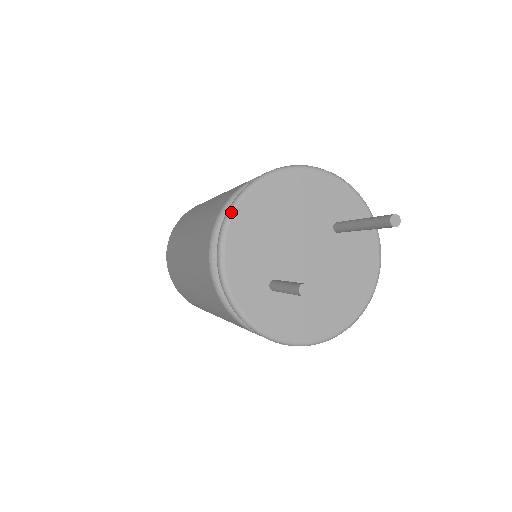
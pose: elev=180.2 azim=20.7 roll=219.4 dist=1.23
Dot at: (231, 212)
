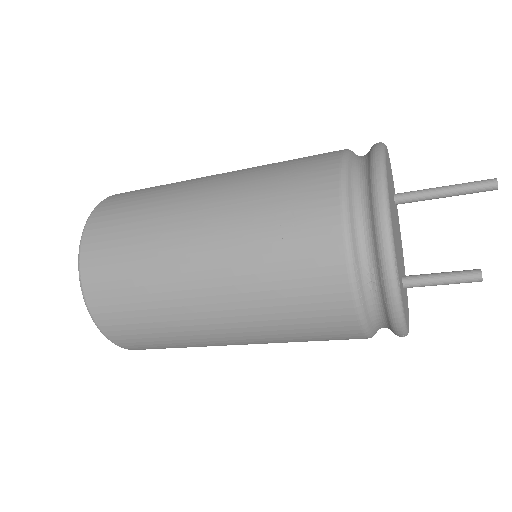
Dot at: (391, 225)
